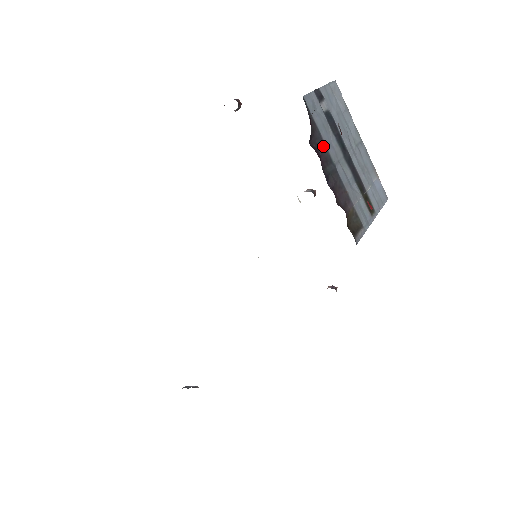
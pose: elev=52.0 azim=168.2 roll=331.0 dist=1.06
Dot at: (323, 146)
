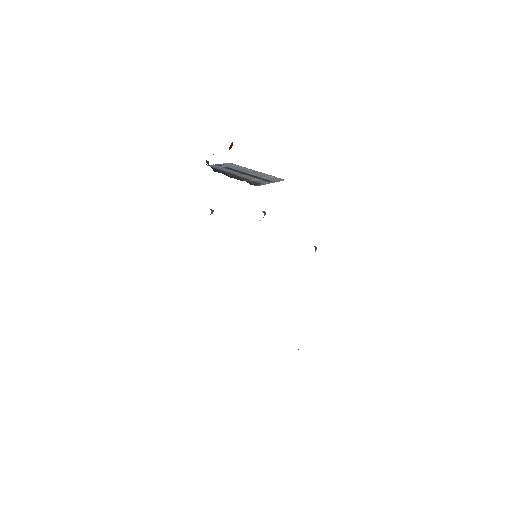
Dot at: (224, 172)
